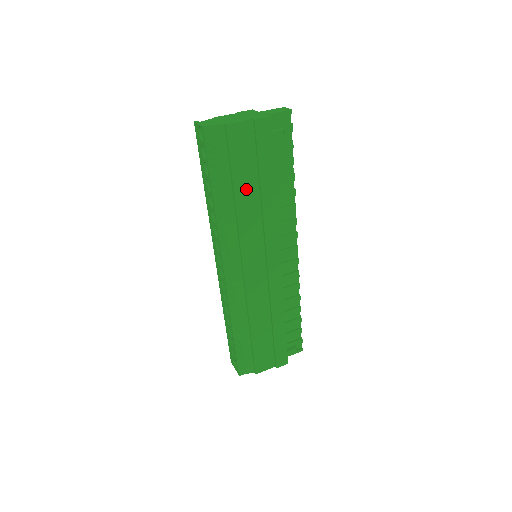
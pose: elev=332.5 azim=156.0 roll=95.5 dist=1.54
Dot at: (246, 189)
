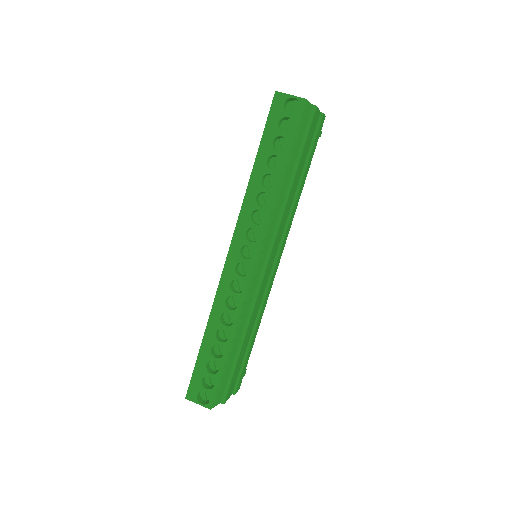
Dot at: (297, 177)
